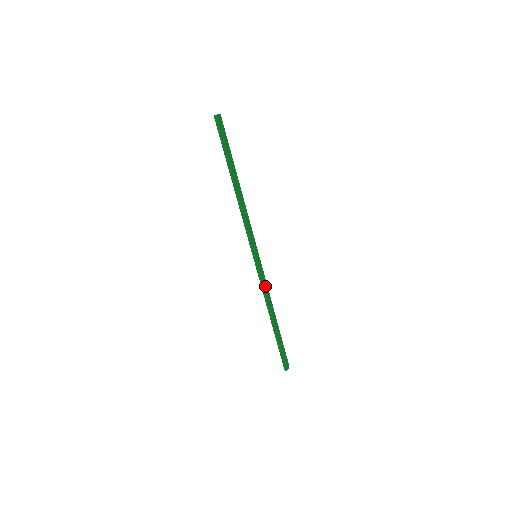
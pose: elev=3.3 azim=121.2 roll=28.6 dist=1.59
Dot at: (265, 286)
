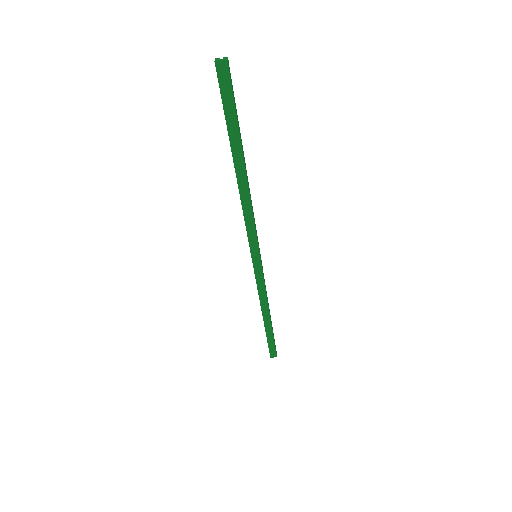
Dot at: (260, 287)
